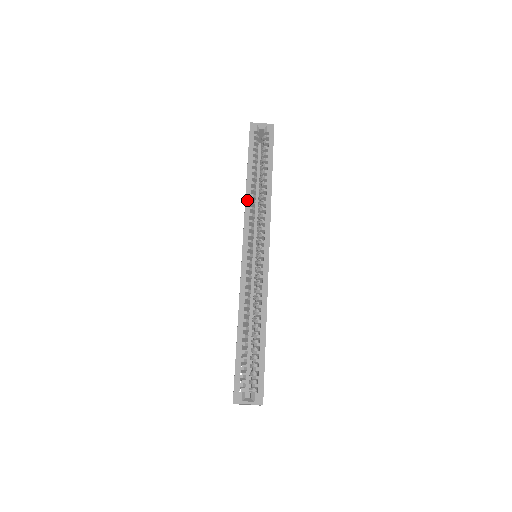
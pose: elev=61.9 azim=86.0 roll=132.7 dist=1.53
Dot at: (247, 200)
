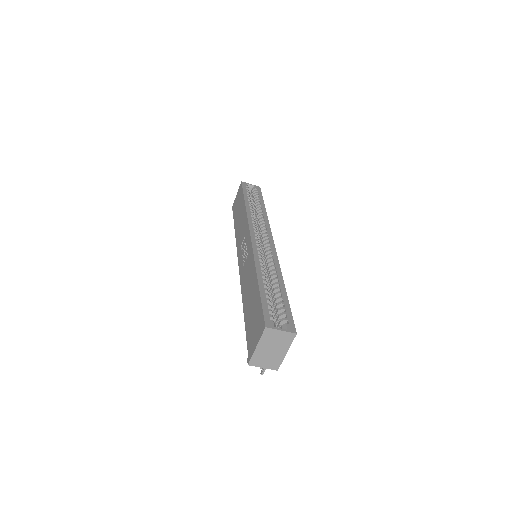
Dot at: (248, 213)
